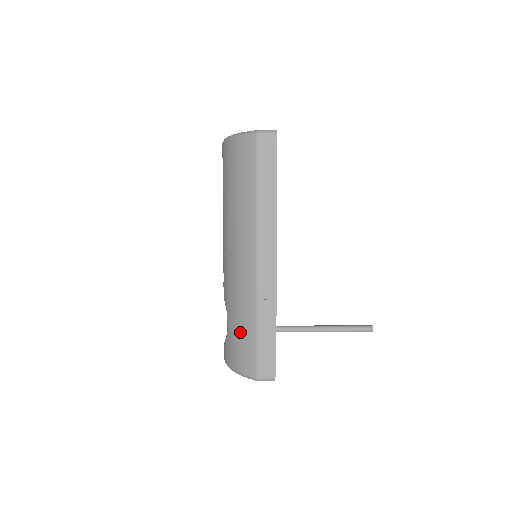
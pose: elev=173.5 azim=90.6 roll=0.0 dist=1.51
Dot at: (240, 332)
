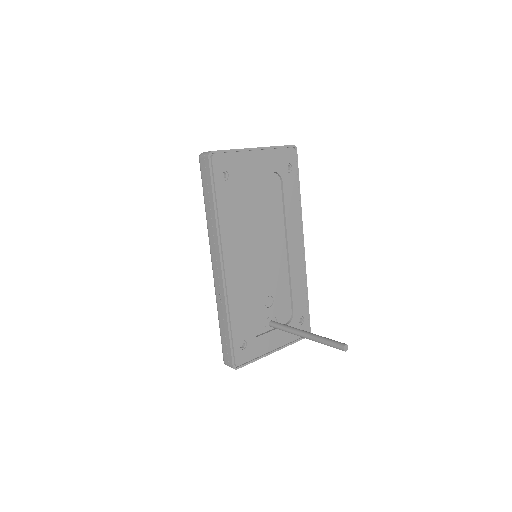
Dot at: occluded
